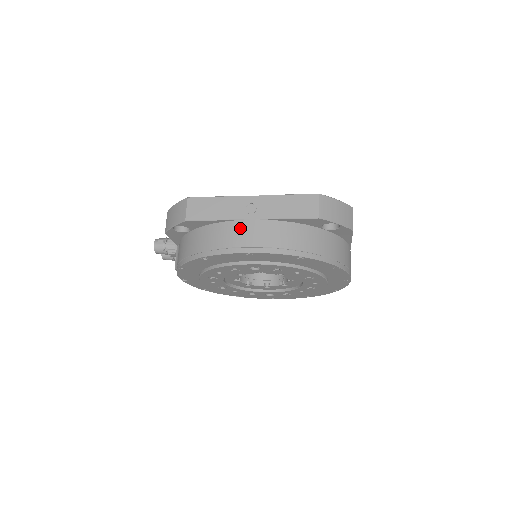
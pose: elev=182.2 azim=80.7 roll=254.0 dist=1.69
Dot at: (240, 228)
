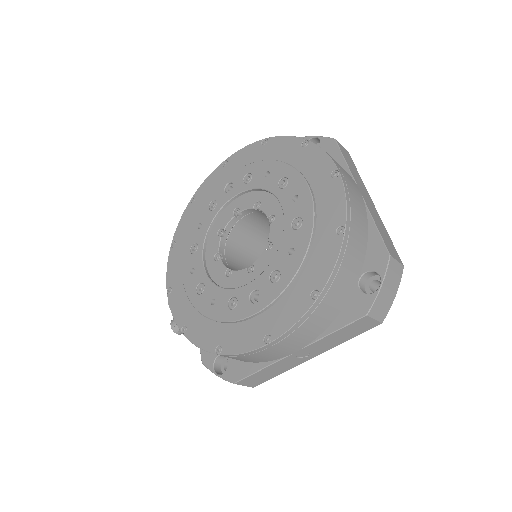
Dot at: occluded
